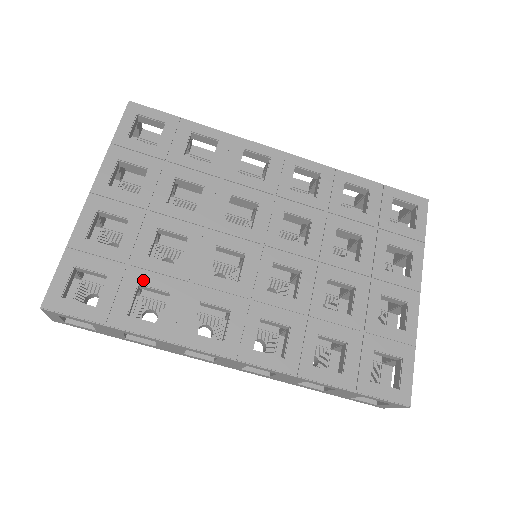
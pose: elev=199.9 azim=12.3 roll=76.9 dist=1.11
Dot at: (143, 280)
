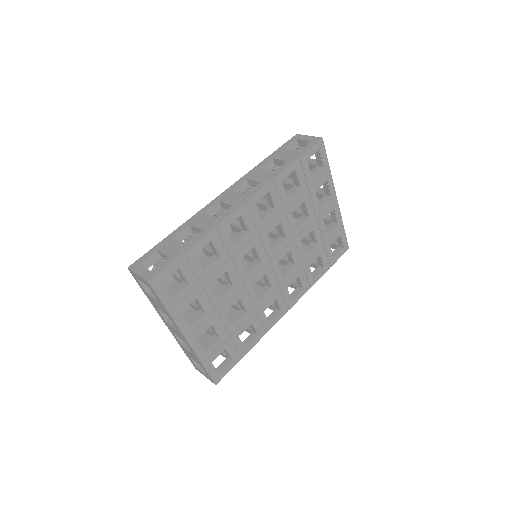
Dot at: (239, 333)
